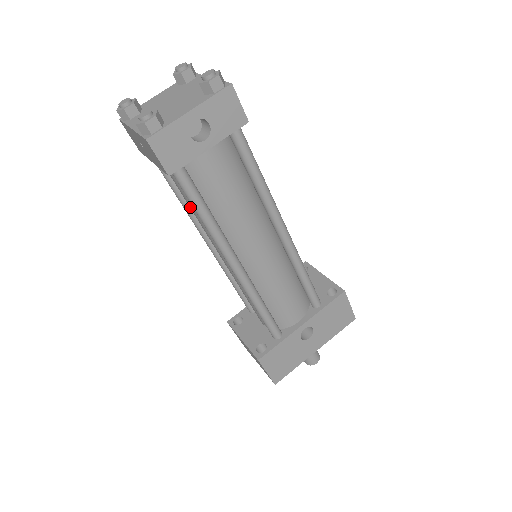
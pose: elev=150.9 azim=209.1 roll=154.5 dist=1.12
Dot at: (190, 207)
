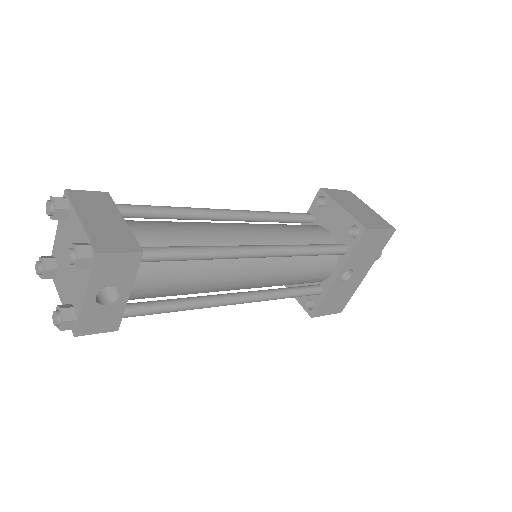
Dot at: occluded
